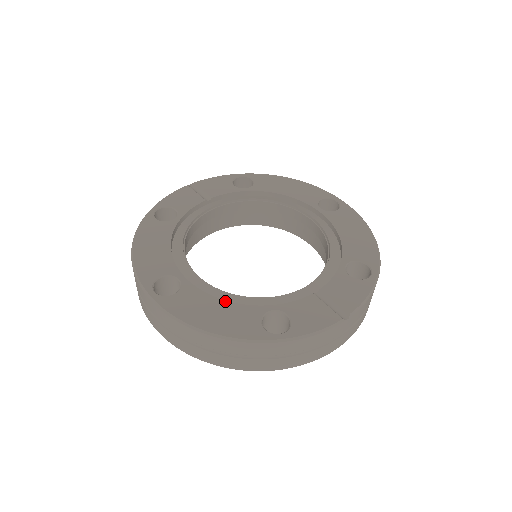
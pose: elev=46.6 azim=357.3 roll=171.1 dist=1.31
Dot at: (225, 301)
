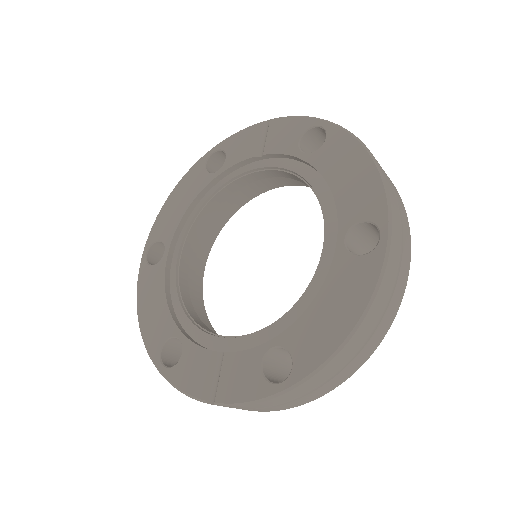
Dot at: (166, 300)
